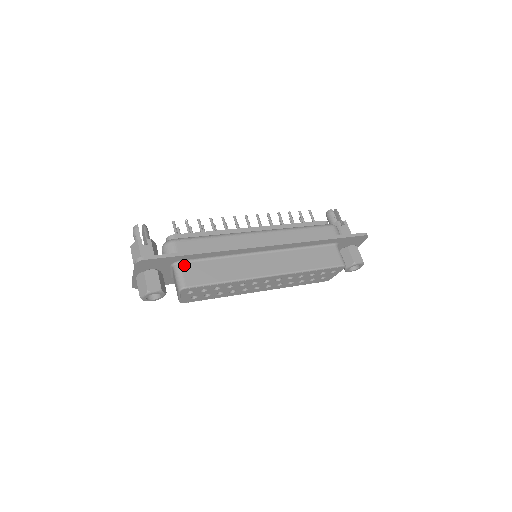
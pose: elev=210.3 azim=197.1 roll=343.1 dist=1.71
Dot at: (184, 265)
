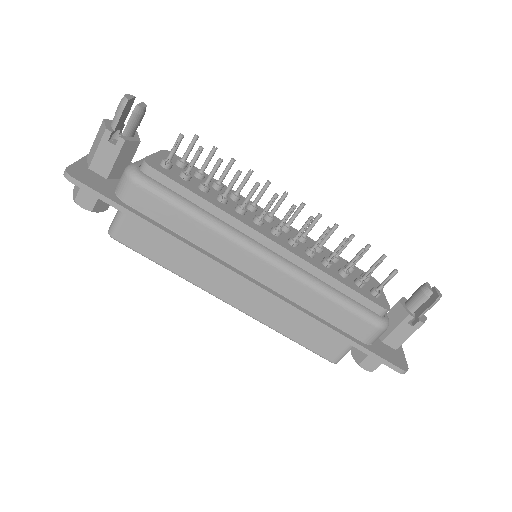
Dot at: occluded
